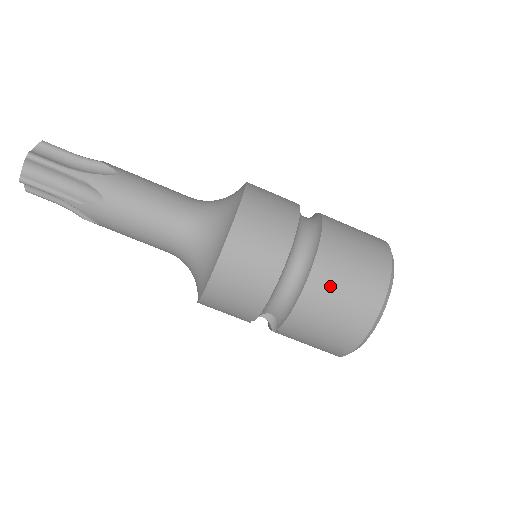
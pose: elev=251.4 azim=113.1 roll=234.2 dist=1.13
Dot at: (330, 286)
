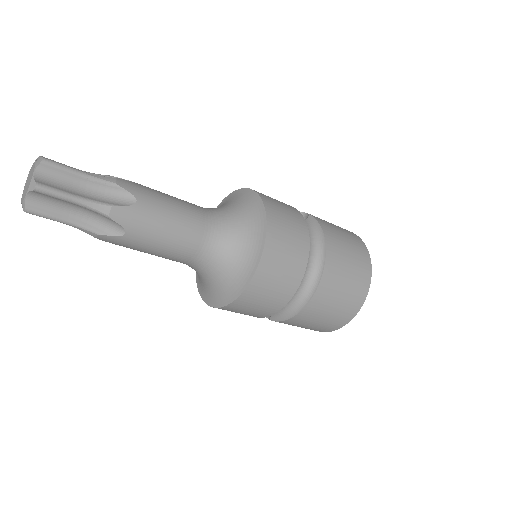
Dot at: (325, 303)
